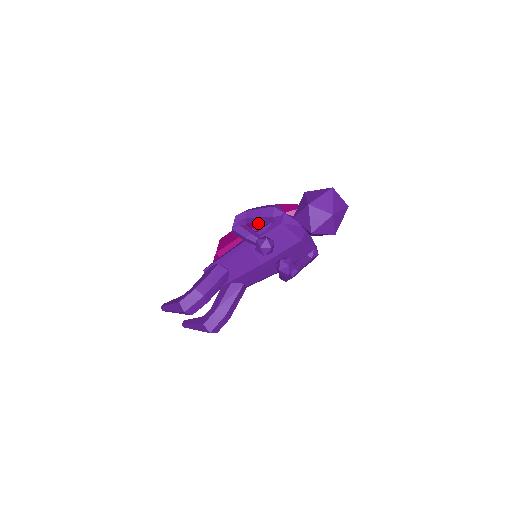
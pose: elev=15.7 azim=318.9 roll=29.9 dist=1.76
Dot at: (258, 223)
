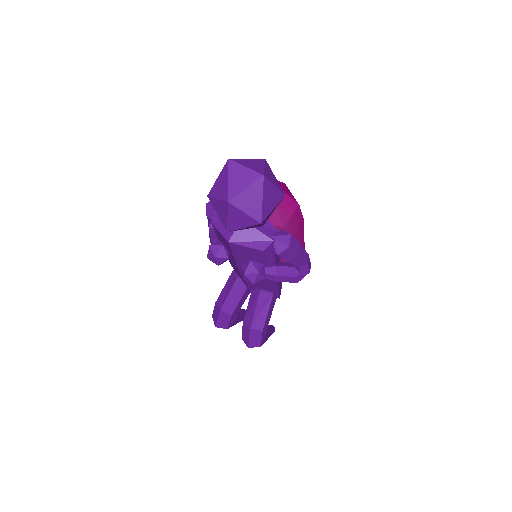
Dot at: occluded
